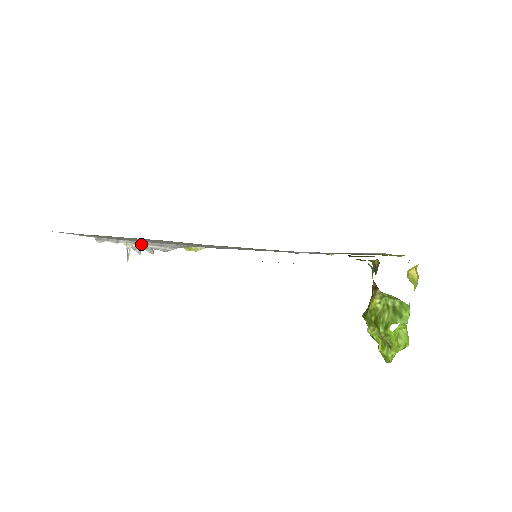
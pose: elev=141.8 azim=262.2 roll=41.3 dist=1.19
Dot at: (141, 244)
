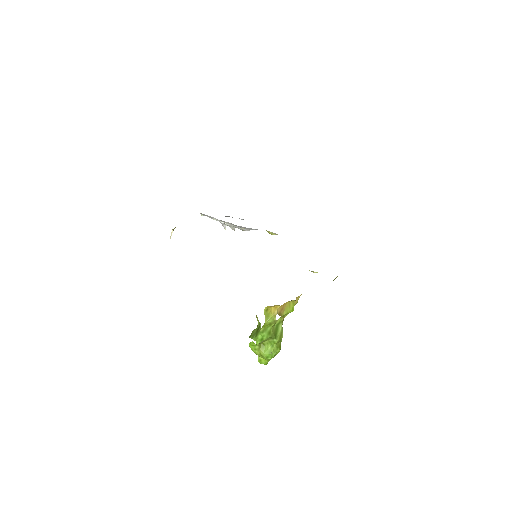
Dot at: (226, 222)
